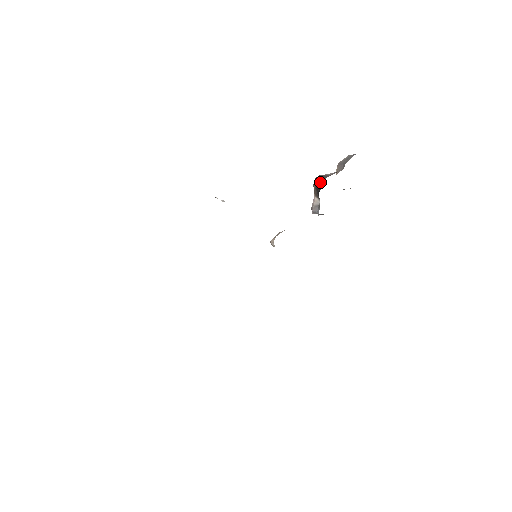
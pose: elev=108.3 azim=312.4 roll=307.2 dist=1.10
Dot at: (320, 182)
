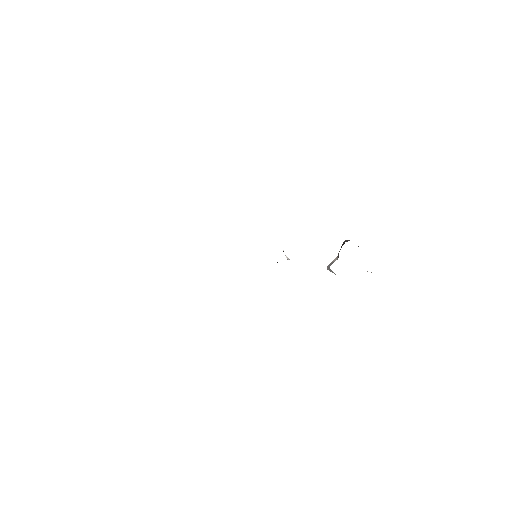
Dot at: occluded
